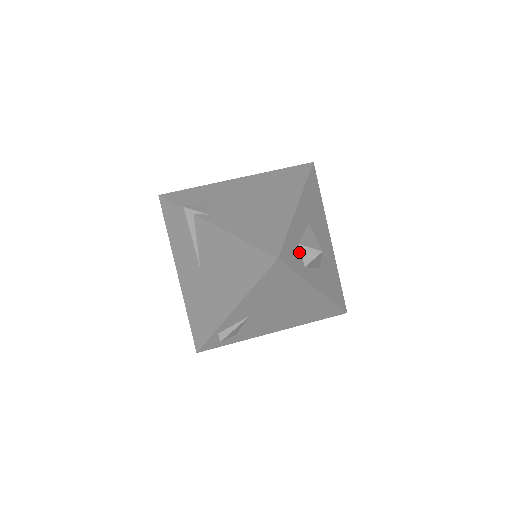
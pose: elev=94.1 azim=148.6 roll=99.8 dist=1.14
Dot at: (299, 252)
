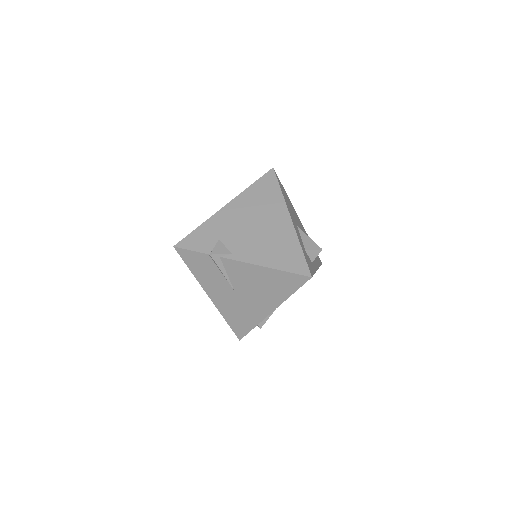
Dot at: (307, 256)
